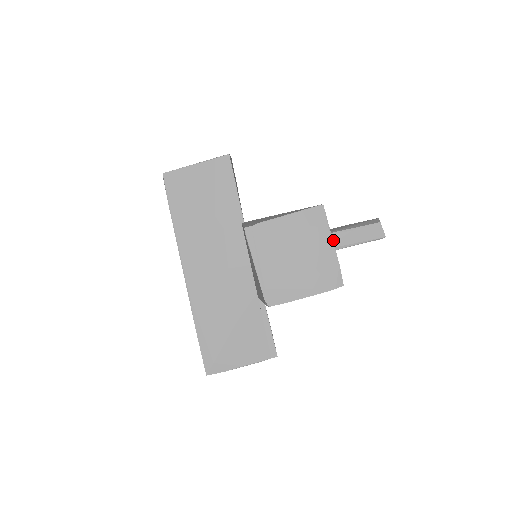
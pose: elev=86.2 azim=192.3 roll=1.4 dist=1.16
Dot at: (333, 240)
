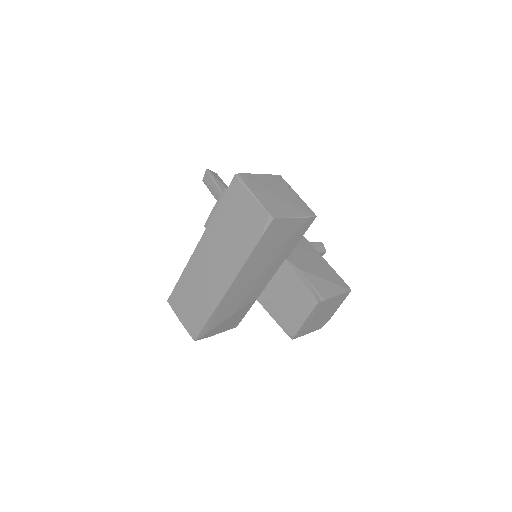
Dot at: occluded
